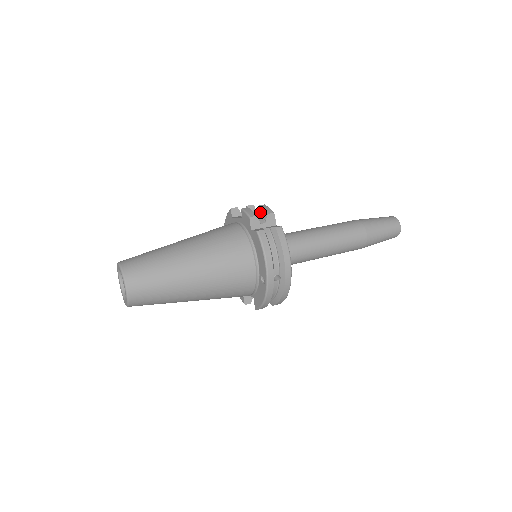
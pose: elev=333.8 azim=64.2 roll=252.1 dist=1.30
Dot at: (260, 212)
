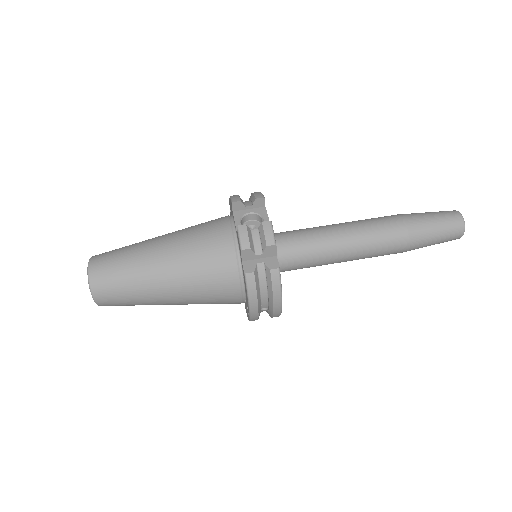
Dot at: (260, 234)
